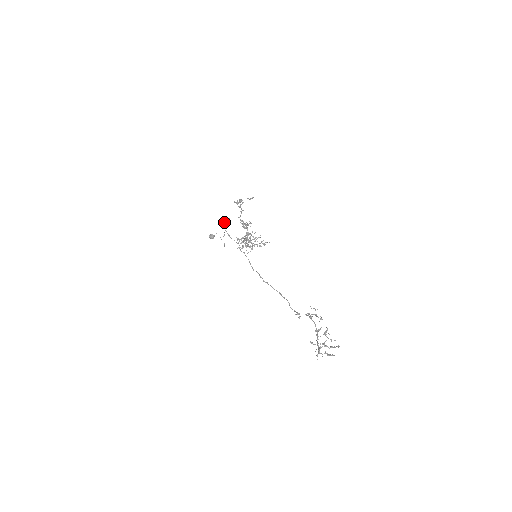
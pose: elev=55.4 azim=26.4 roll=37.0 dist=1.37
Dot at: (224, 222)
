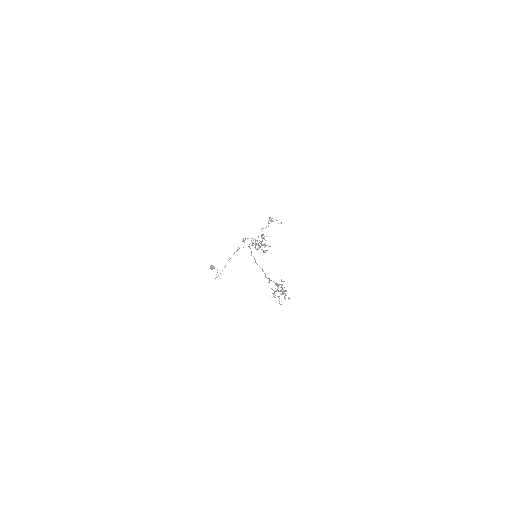
Dot at: occluded
